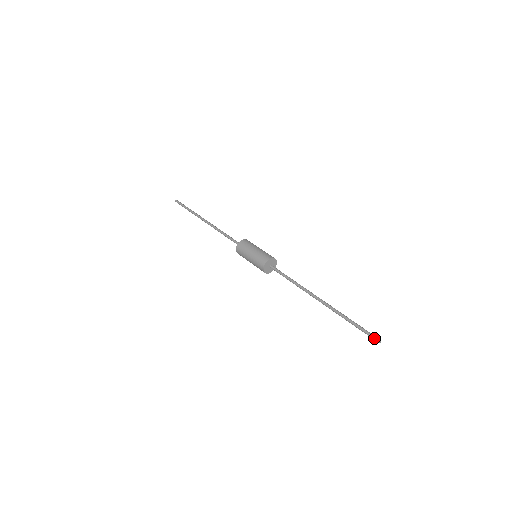
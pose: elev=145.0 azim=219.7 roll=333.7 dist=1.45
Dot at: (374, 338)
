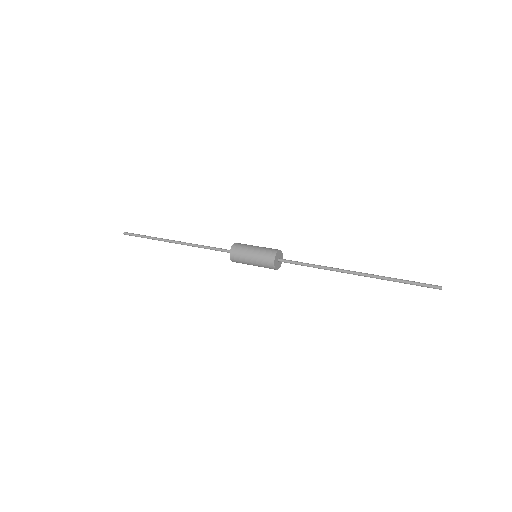
Dot at: (434, 287)
